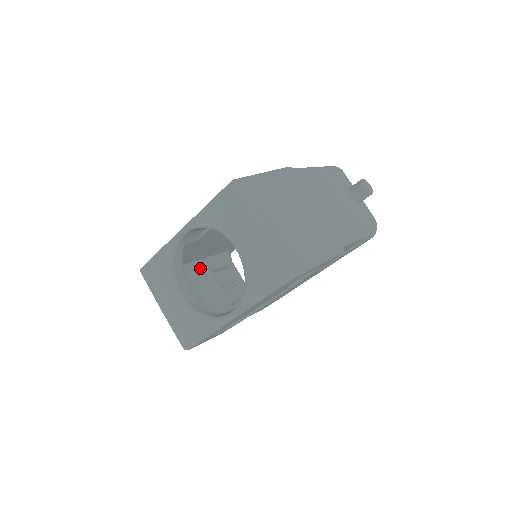
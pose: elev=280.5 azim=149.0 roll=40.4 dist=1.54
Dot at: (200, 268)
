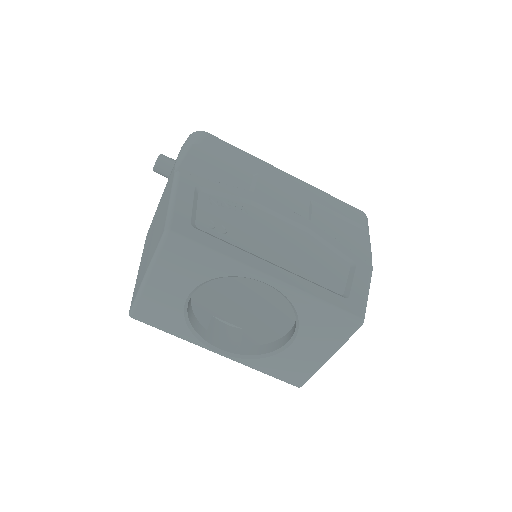
Dot at: occluded
